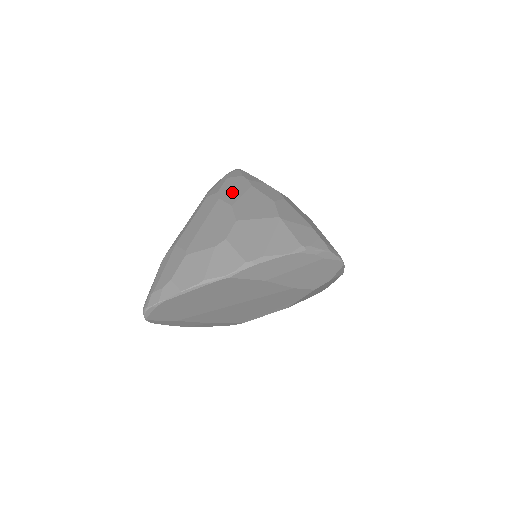
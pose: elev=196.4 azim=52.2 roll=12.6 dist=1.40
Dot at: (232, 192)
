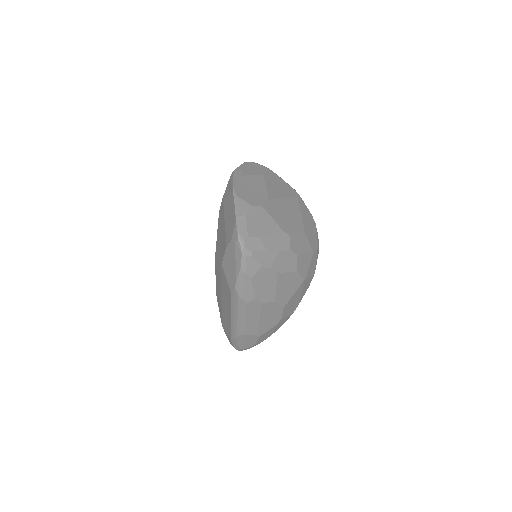
Dot at: (267, 291)
